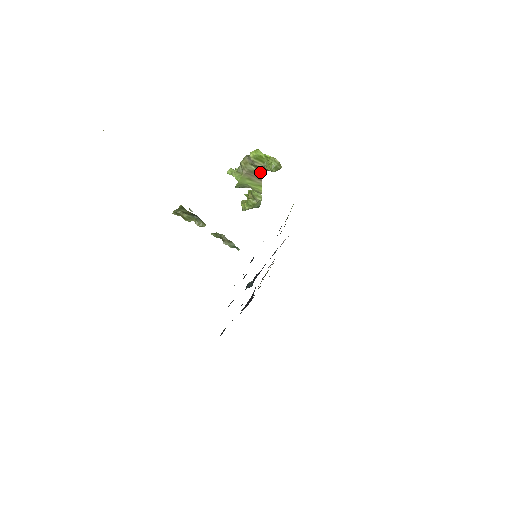
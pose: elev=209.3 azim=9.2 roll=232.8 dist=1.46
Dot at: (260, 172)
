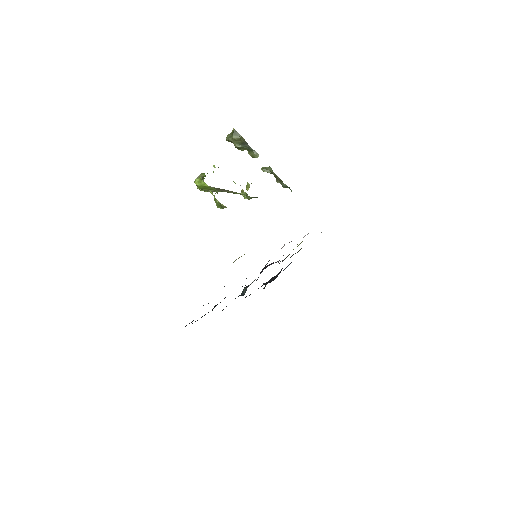
Dot at: (224, 189)
